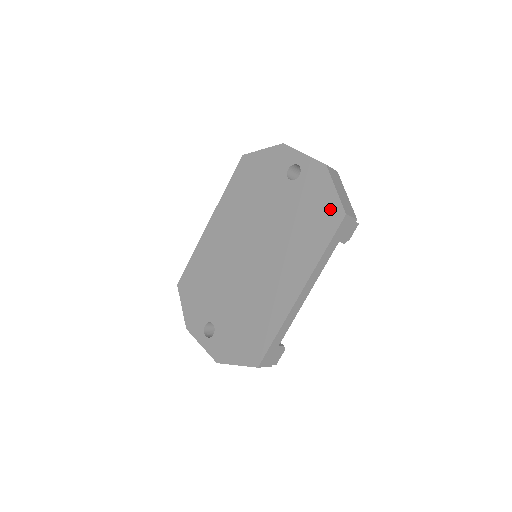
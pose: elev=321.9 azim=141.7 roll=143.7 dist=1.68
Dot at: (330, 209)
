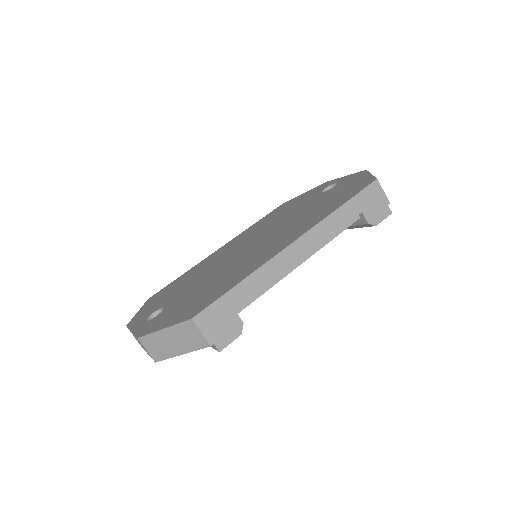
Dot at: (360, 184)
